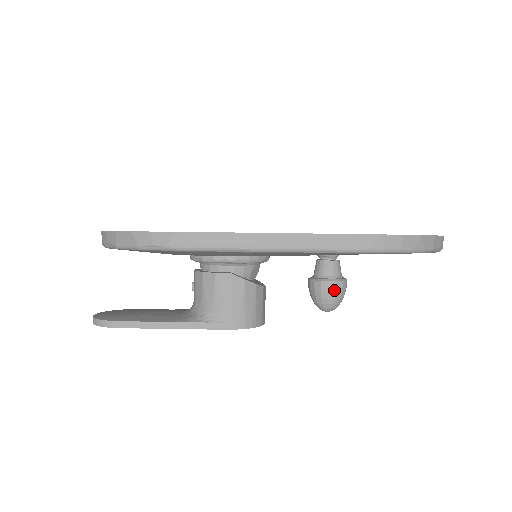
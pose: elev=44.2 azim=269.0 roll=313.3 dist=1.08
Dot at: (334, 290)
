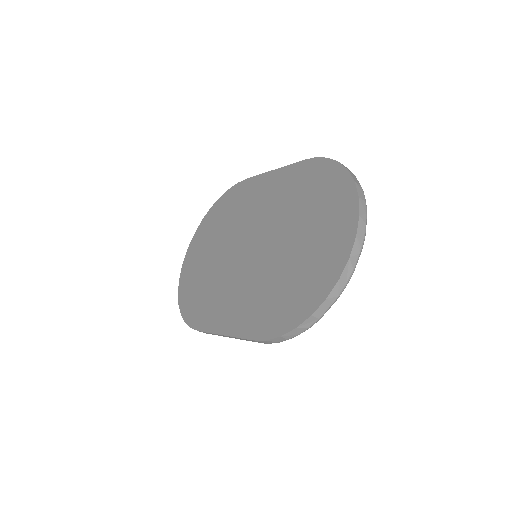
Dot at: occluded
